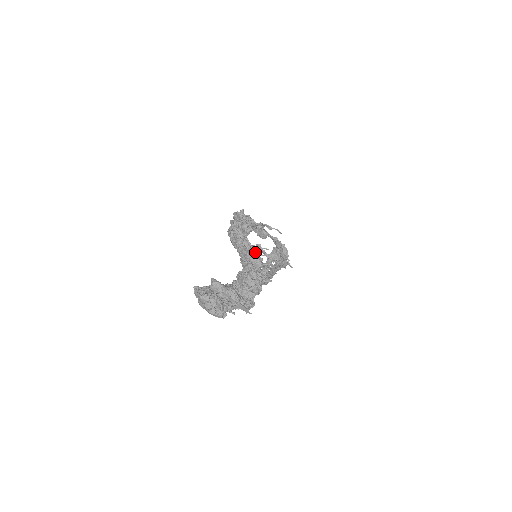
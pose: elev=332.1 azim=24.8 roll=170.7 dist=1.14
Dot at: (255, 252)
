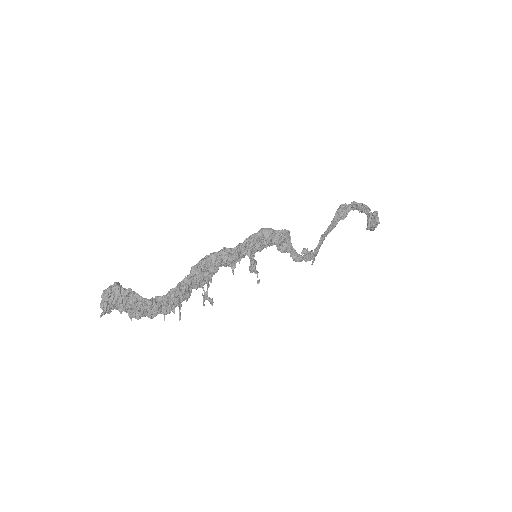
Dot at: (201, 286)
